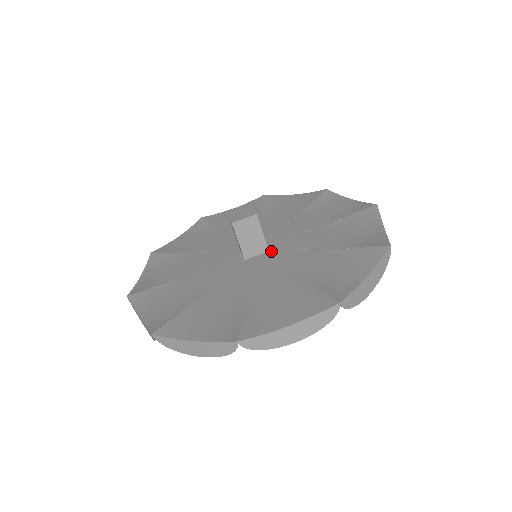
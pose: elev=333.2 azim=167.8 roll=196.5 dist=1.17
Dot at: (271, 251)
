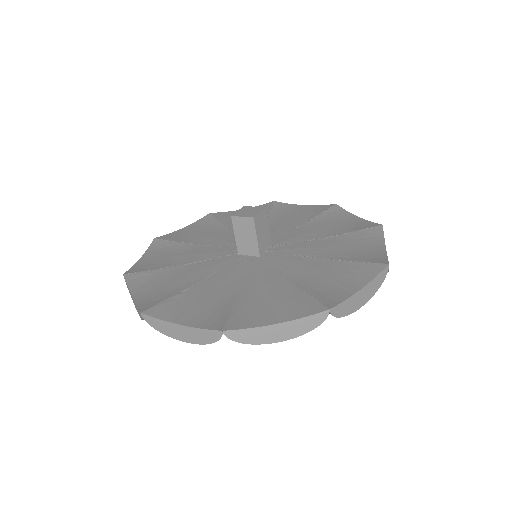
Dot at: (261, 258)
